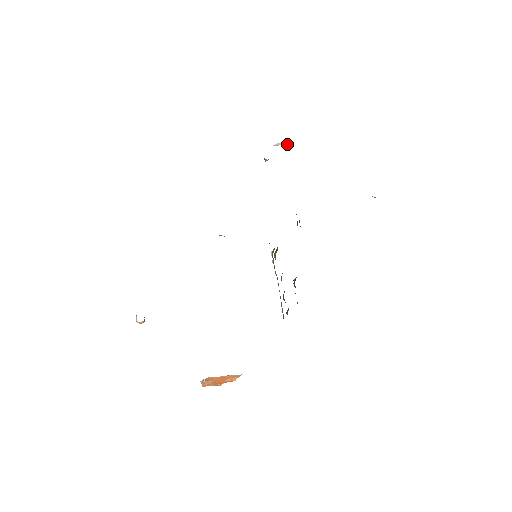
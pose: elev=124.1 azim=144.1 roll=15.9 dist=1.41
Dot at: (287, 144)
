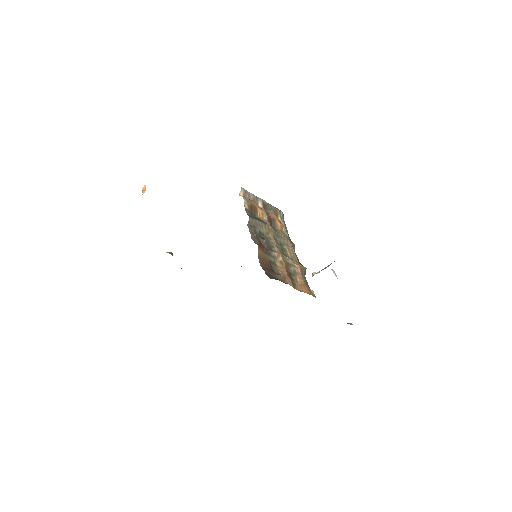
Dot at: occluded
